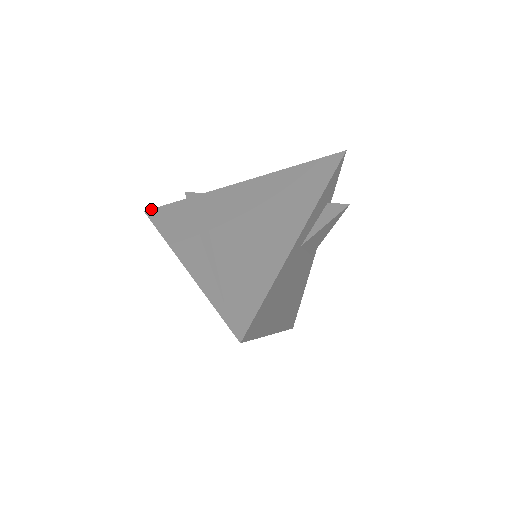
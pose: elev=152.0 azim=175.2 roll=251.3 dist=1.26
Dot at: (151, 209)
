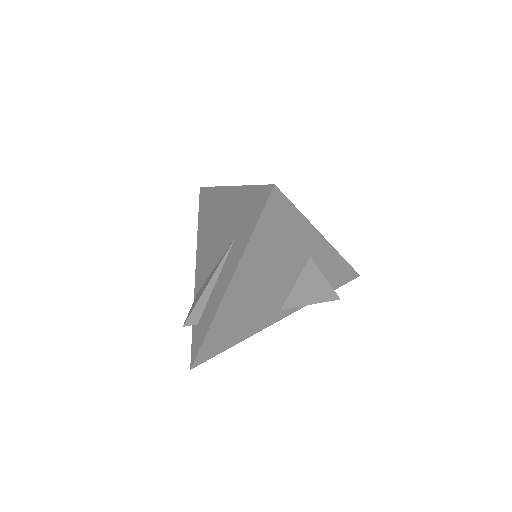
Dot at: occluded
